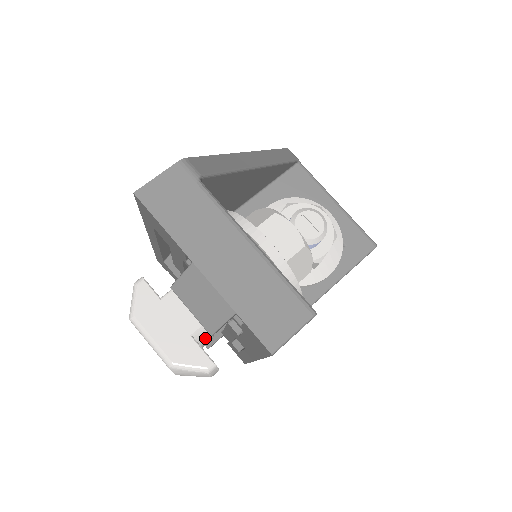
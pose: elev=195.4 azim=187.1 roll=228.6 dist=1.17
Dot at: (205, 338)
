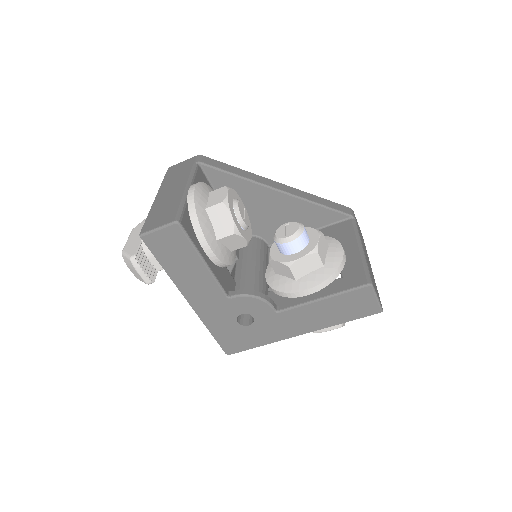
Dot at: occluded
